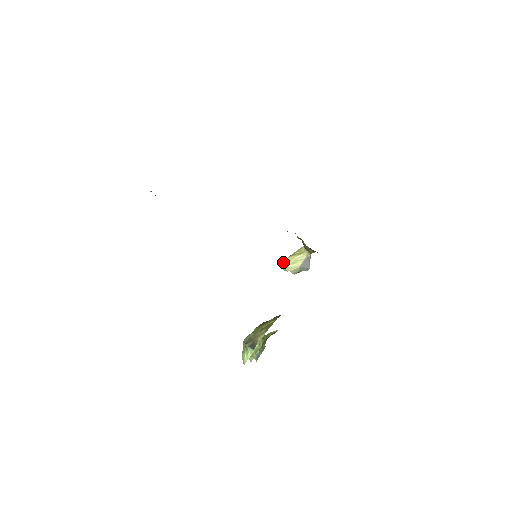
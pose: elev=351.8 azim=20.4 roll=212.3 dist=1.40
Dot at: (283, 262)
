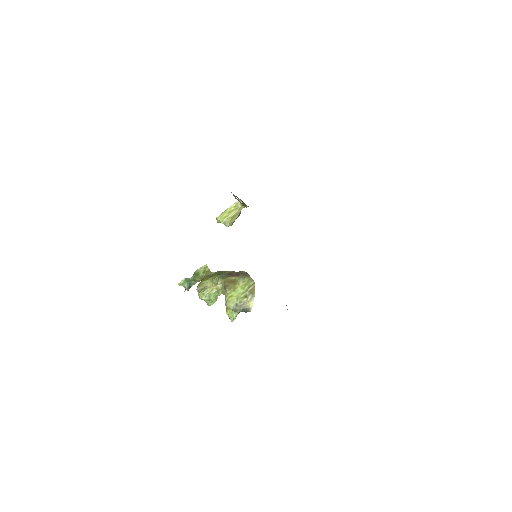
Dot at: (224, 221)
